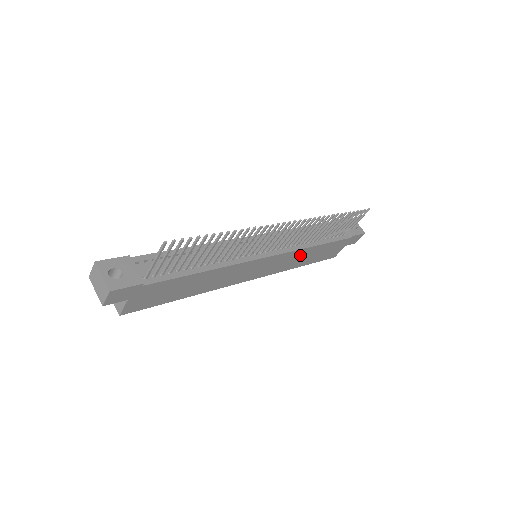
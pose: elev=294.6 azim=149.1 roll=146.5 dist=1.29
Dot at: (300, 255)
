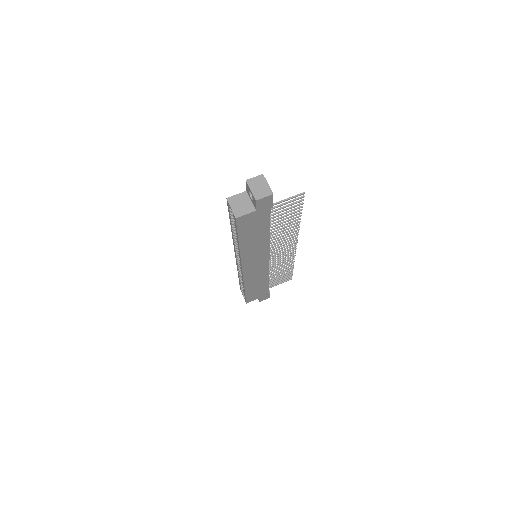
Dot at: (261, 278)
